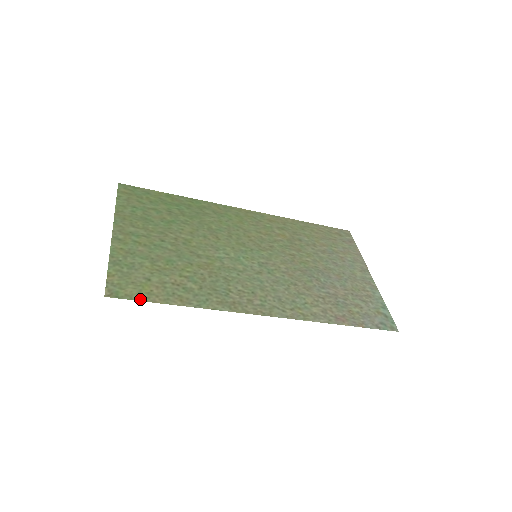
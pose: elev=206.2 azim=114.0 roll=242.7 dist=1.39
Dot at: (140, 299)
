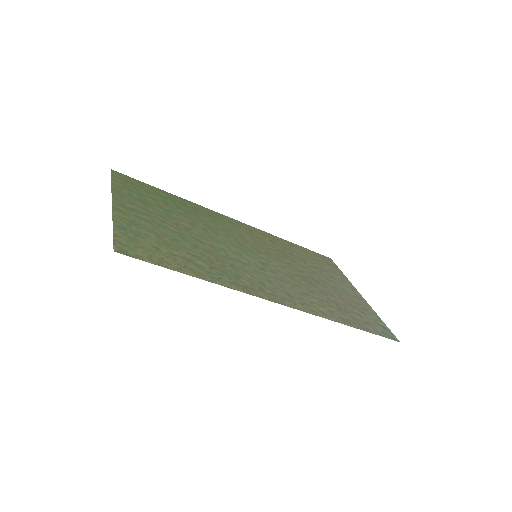
Dot at: (152, 262)
